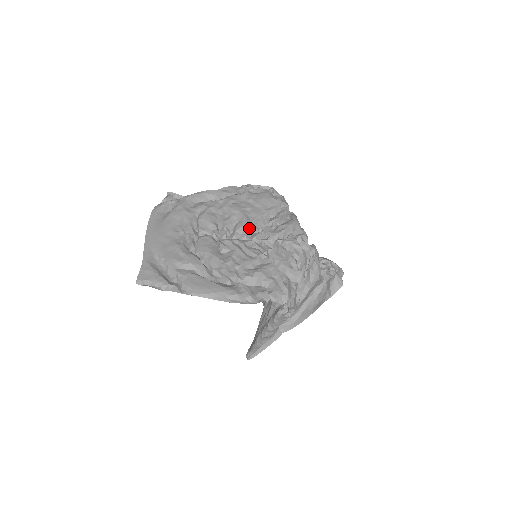
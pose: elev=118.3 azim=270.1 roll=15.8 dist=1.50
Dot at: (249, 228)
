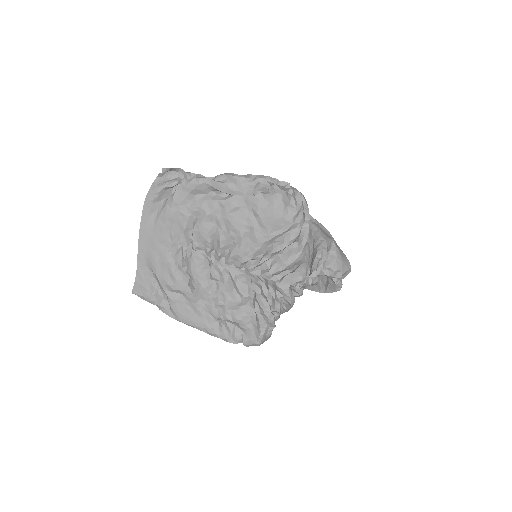
Dot at: (244, 258)
